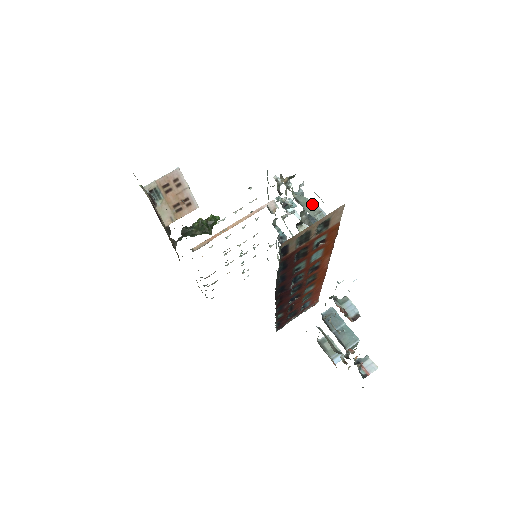
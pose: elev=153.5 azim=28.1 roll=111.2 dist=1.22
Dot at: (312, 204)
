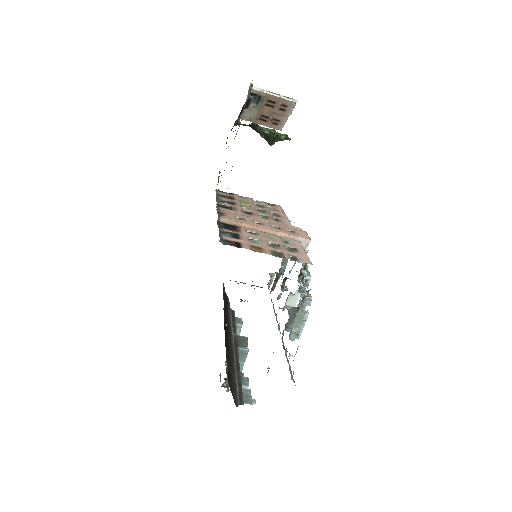
Dot at: (302, 322)
